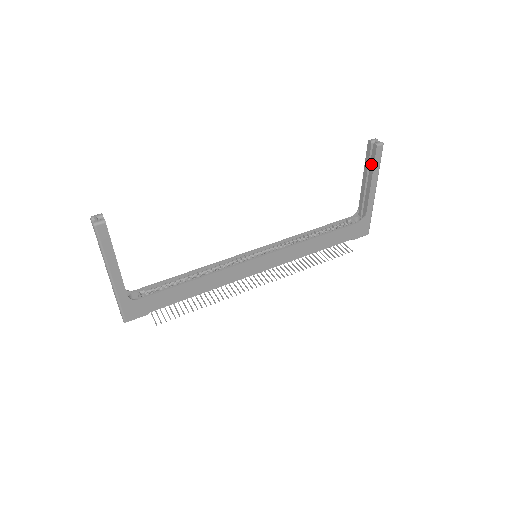
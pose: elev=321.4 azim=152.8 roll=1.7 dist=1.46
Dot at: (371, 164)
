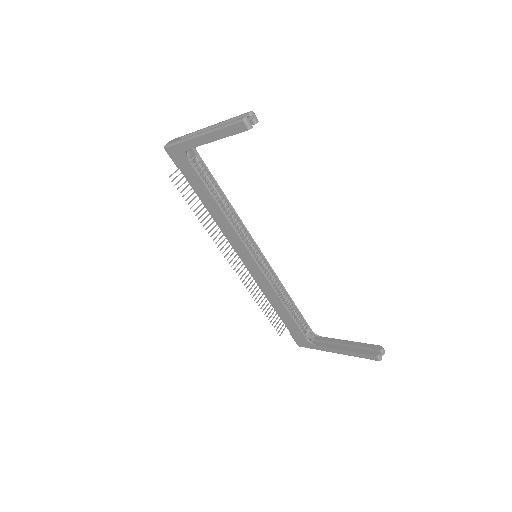
Dot at: (360, 350)
